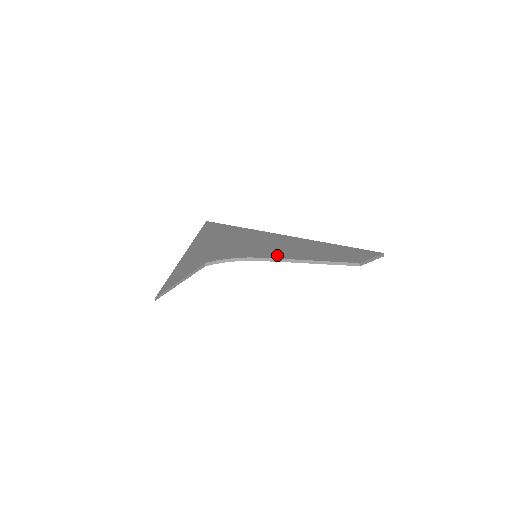
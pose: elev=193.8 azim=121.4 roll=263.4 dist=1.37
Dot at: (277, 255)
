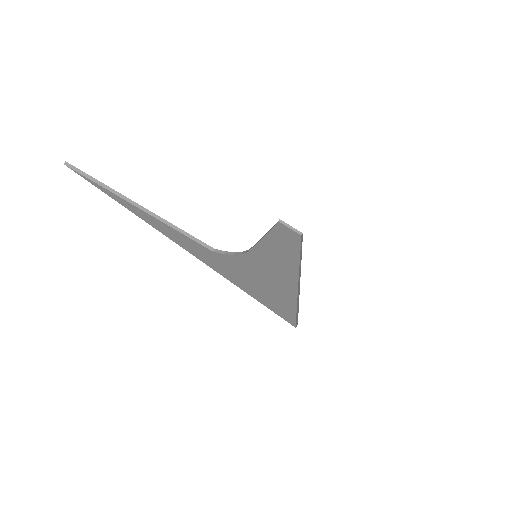
Dot at: occluded
